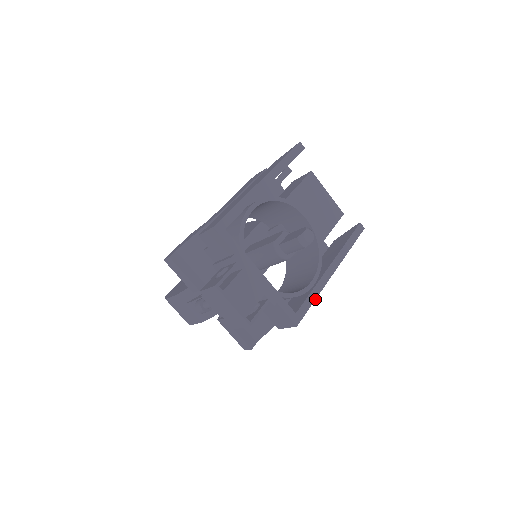
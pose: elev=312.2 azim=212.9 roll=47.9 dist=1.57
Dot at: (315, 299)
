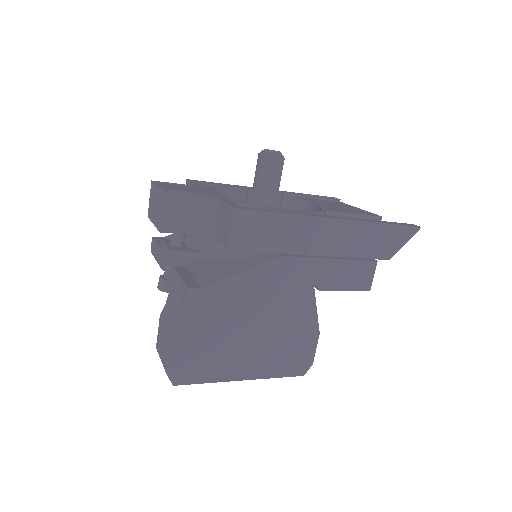
Dot at: (286, 213)
